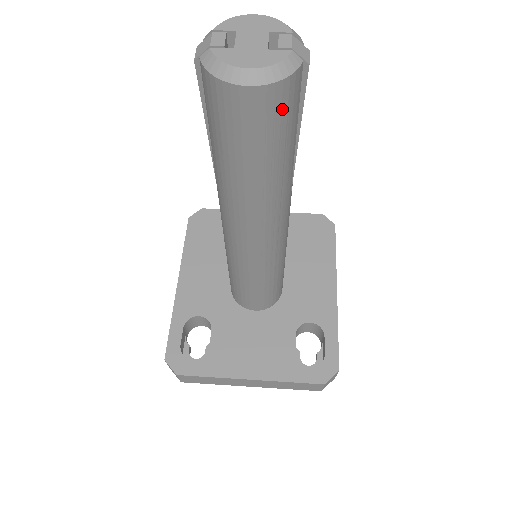
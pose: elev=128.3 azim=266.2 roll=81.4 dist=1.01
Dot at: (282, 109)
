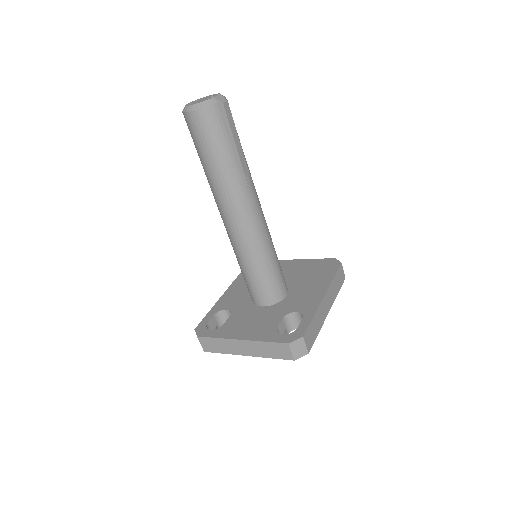
Dot at: (212, 123)
